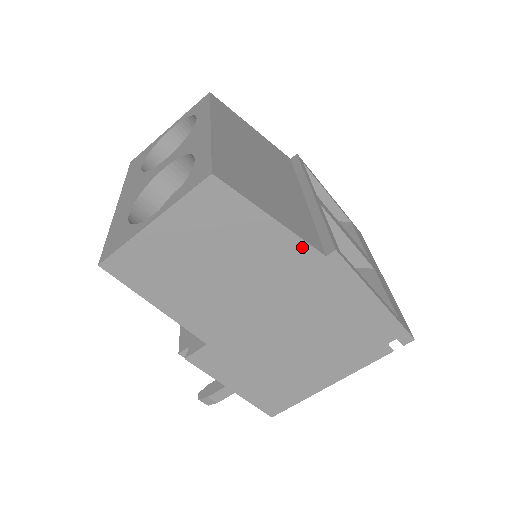
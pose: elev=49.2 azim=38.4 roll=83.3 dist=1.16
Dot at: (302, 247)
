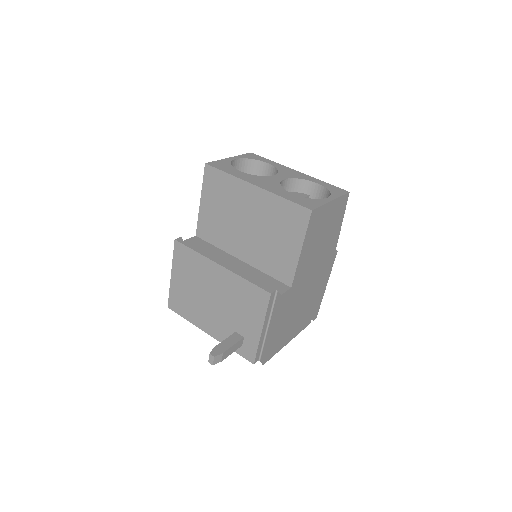
Dot at: (336, 244)
